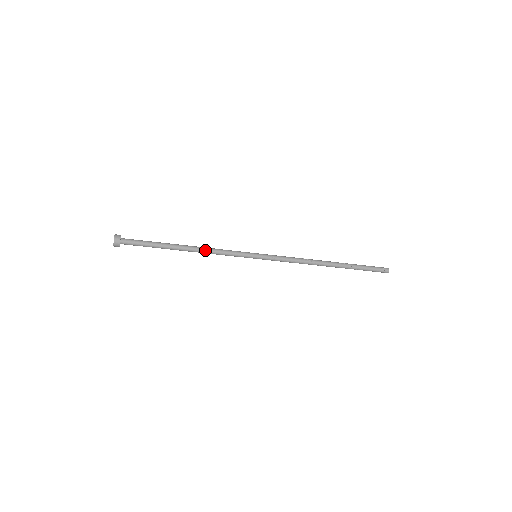
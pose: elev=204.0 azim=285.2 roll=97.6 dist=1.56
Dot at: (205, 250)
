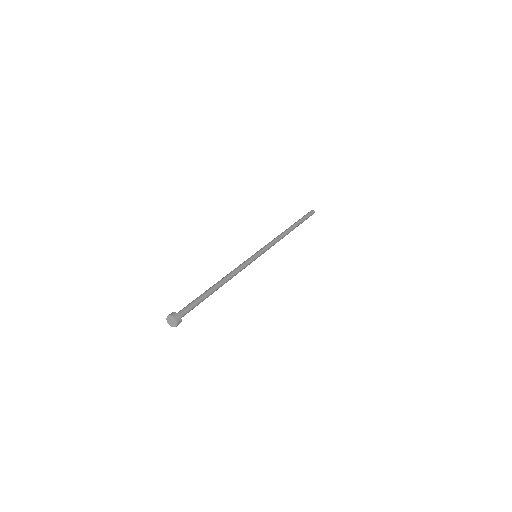
Dot at: (230, 279)
